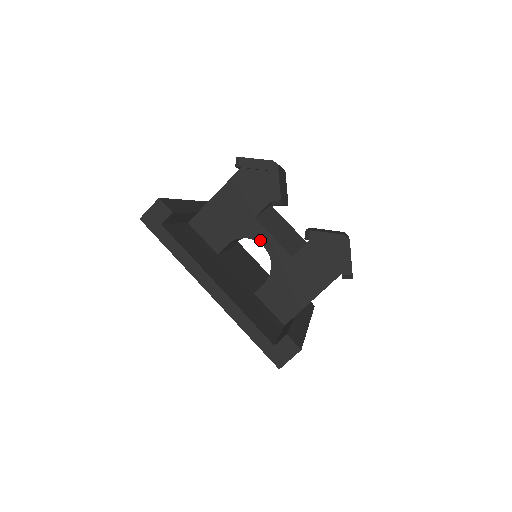
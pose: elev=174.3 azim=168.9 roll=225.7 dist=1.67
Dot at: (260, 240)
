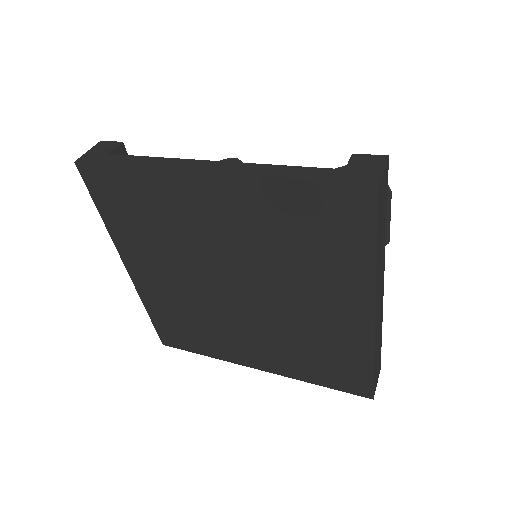
Dot at: occluded
